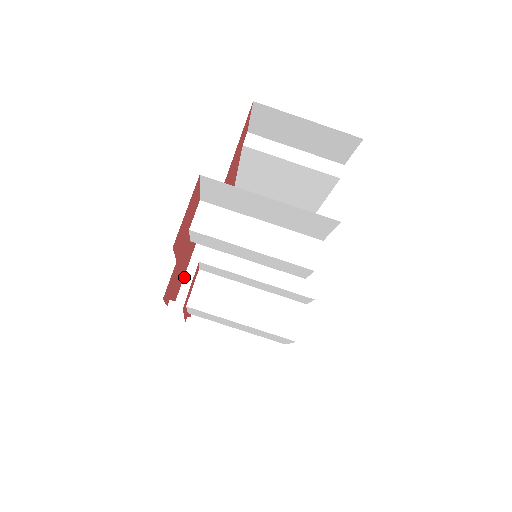
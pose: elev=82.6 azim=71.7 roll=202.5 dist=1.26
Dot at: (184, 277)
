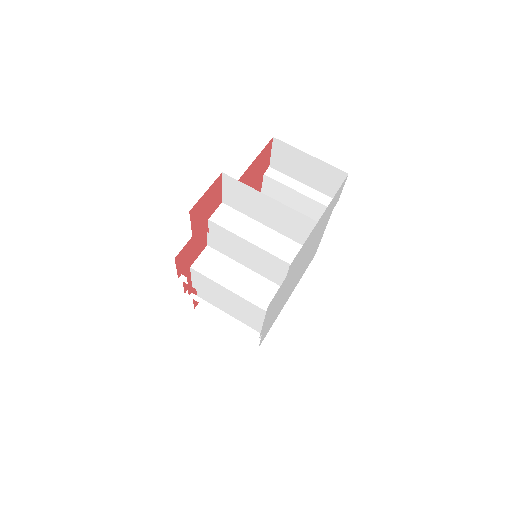
Dot at: occluded
